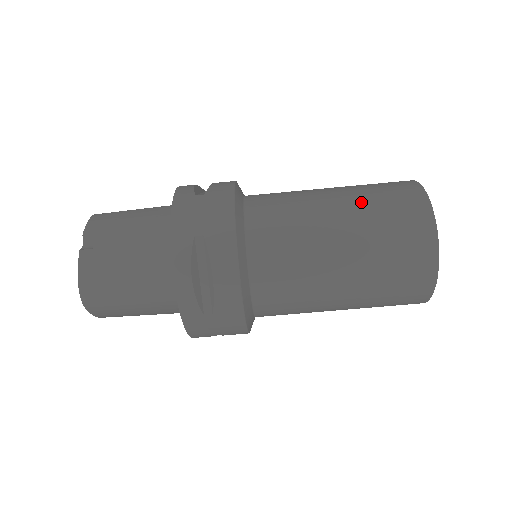
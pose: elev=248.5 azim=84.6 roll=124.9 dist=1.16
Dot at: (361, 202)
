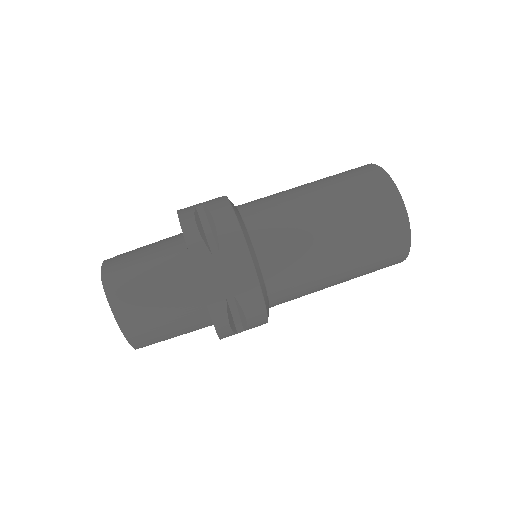
Dot at: occluded
